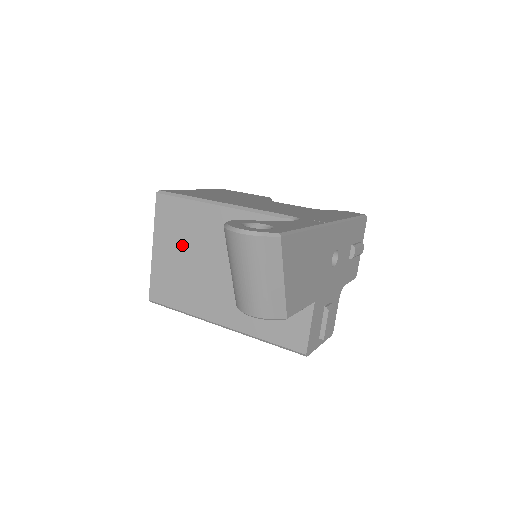
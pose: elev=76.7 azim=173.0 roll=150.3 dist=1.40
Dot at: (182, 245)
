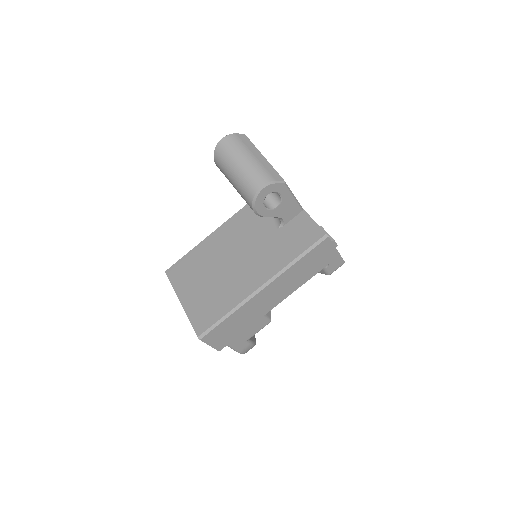
Dot at: (201, 276)
